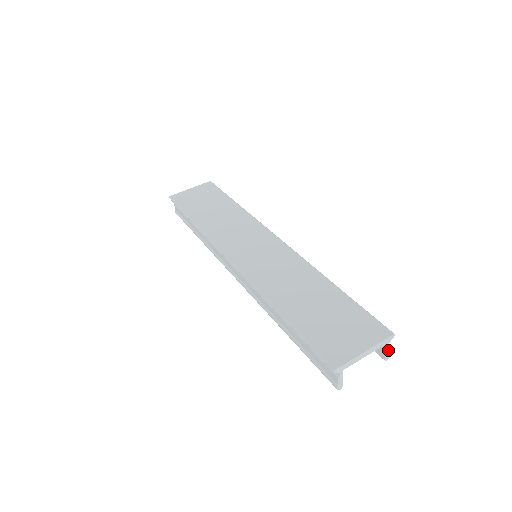
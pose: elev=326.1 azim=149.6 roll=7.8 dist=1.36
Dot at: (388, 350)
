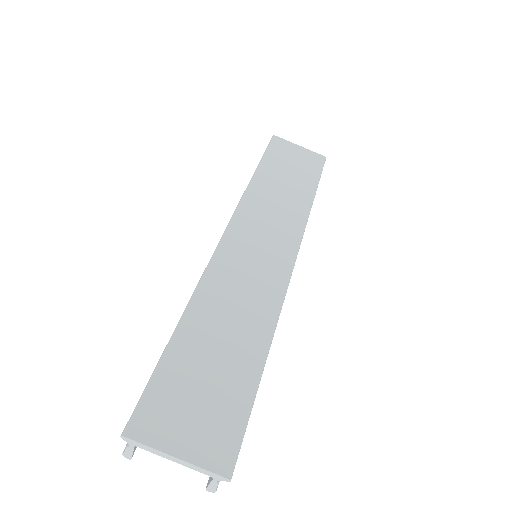
Dot at: (214, 485)
